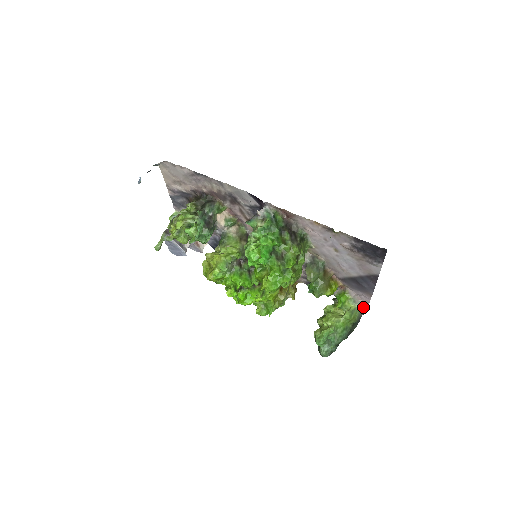
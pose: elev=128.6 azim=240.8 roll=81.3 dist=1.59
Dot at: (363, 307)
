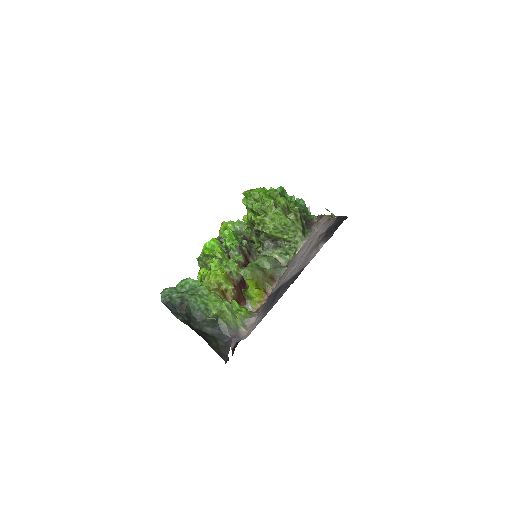
Dot at: (240, 334)
